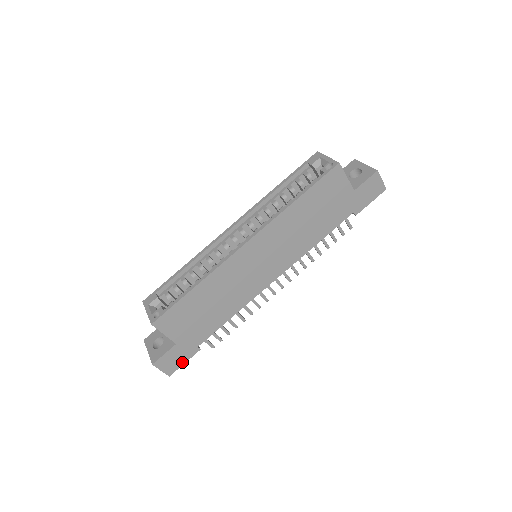
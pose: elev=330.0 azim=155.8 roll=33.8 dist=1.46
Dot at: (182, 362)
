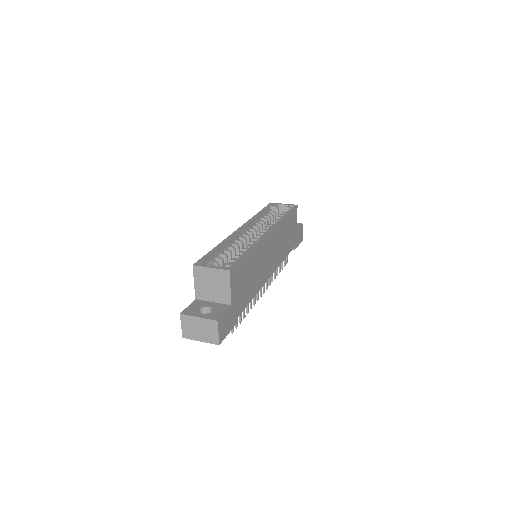
Dot at: (227, 331)
